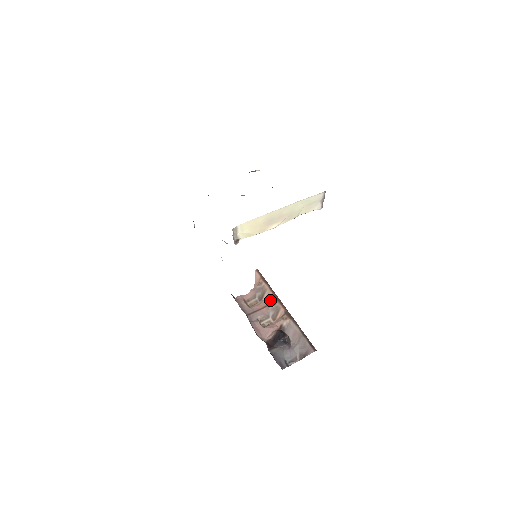
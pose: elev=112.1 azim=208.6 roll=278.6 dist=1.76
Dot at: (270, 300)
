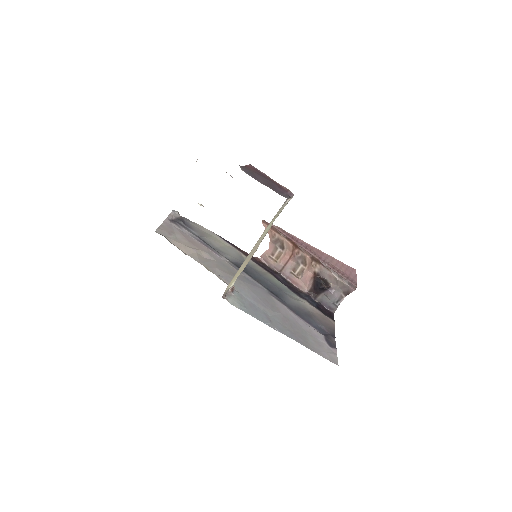
Dot at: (292, 249)
